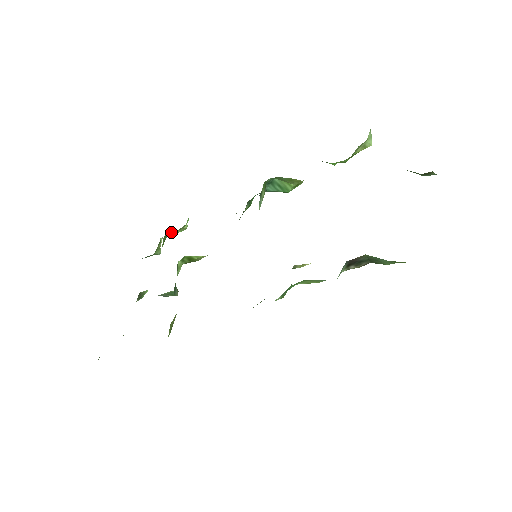
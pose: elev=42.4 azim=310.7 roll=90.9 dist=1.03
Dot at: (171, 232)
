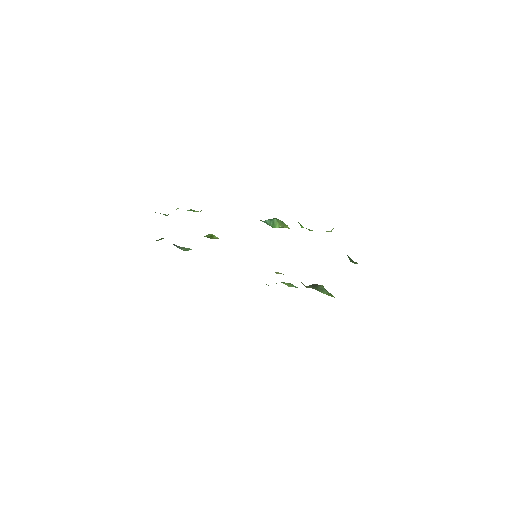
Dot at: (191, 209)
